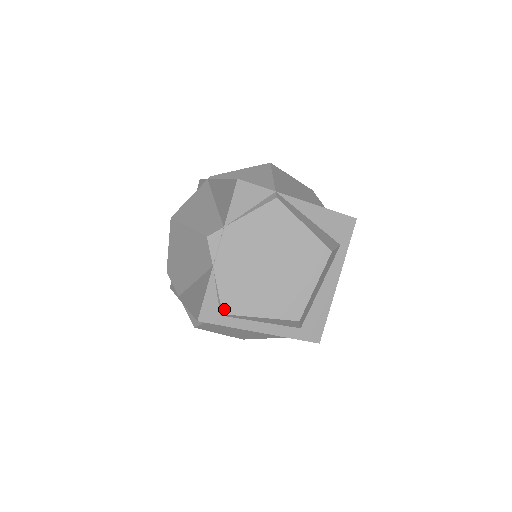
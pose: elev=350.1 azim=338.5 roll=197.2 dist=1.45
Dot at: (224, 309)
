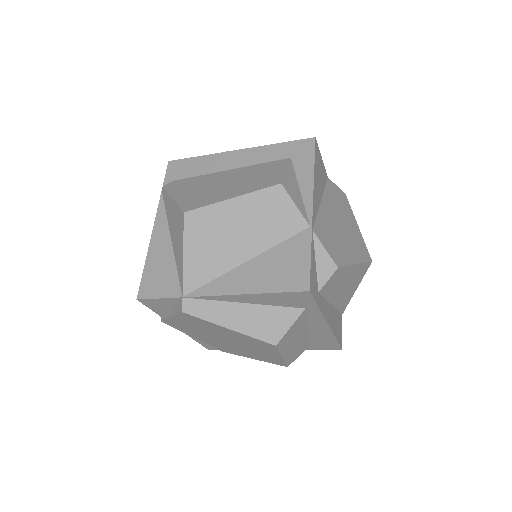
Dot at: (220, 350)
